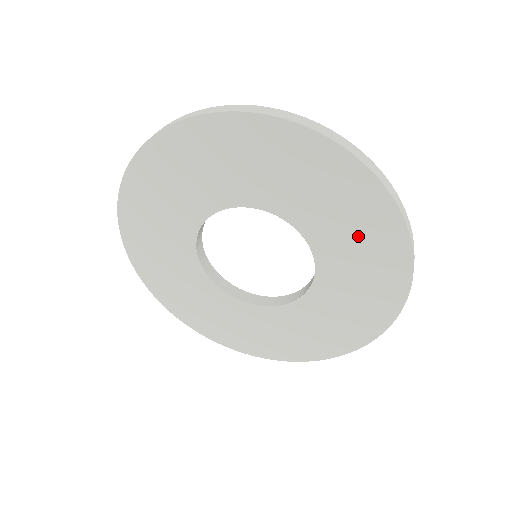
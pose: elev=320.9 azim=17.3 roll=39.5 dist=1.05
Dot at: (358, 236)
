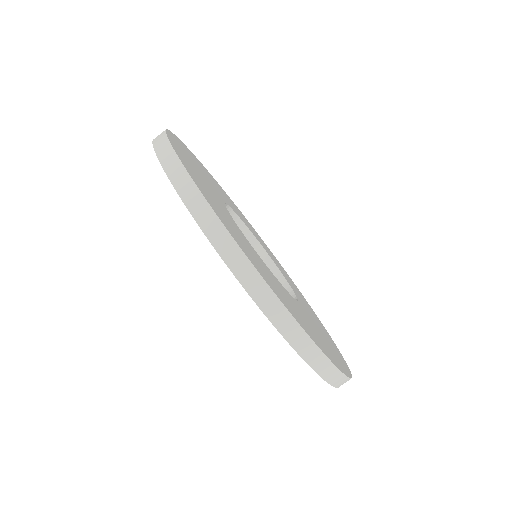
Dot at: occluded
